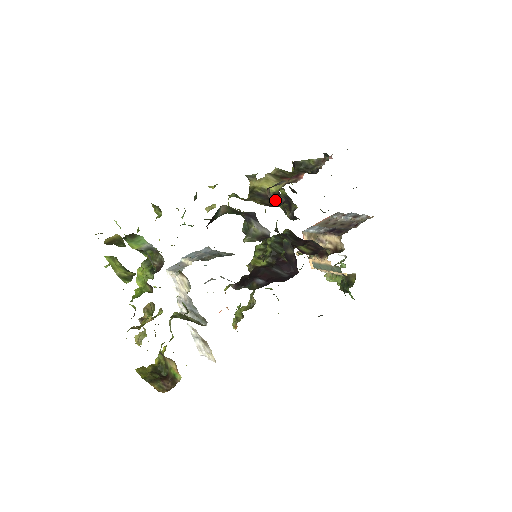
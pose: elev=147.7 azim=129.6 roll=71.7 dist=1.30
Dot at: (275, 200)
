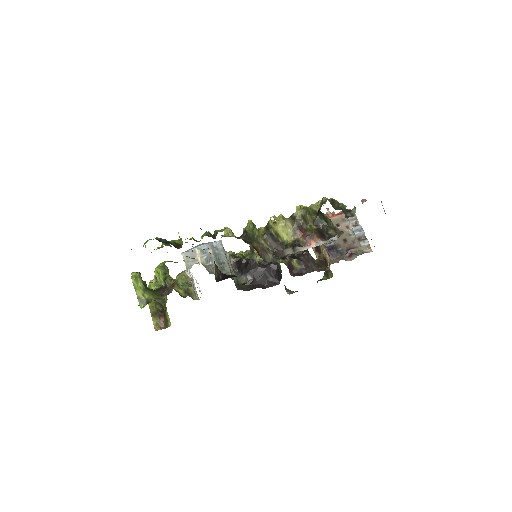
Dot at: (281, 249)
